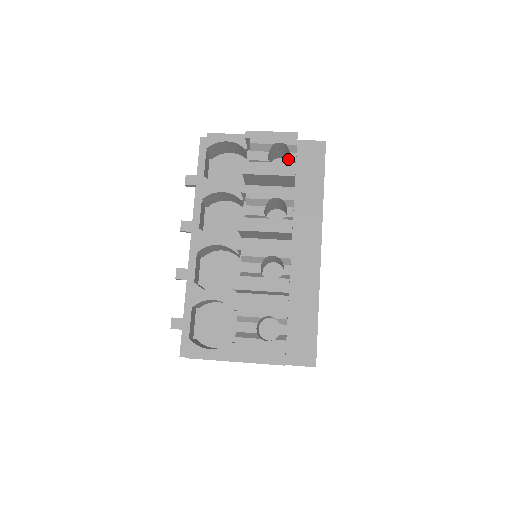
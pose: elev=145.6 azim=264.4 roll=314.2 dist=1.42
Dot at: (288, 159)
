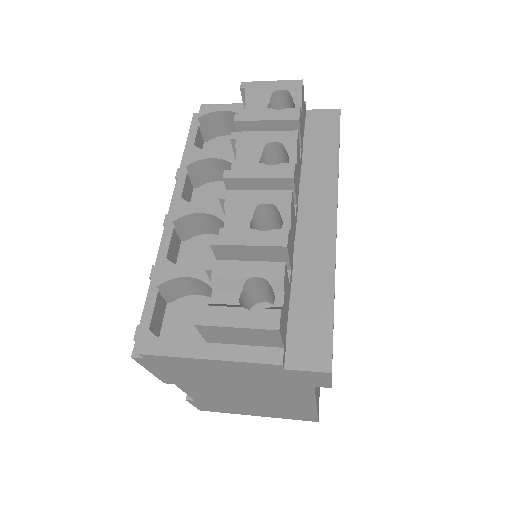
Dot at: occluded
